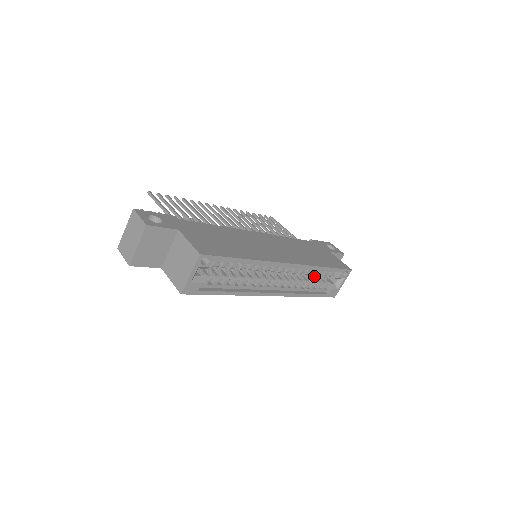
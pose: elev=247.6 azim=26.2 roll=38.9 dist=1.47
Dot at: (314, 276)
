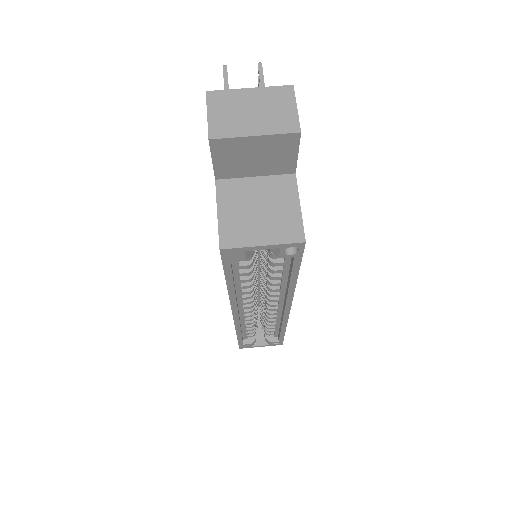
Dot at: occluded
